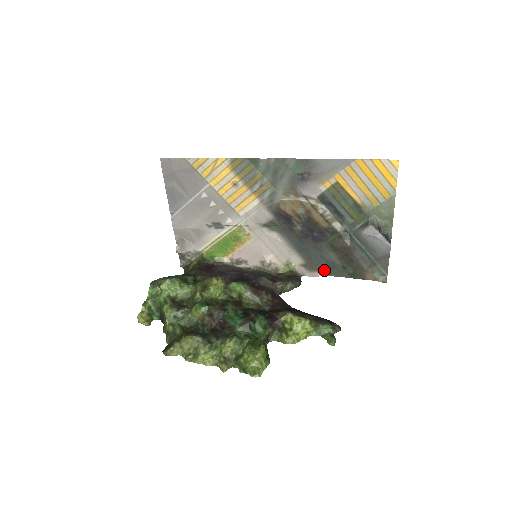
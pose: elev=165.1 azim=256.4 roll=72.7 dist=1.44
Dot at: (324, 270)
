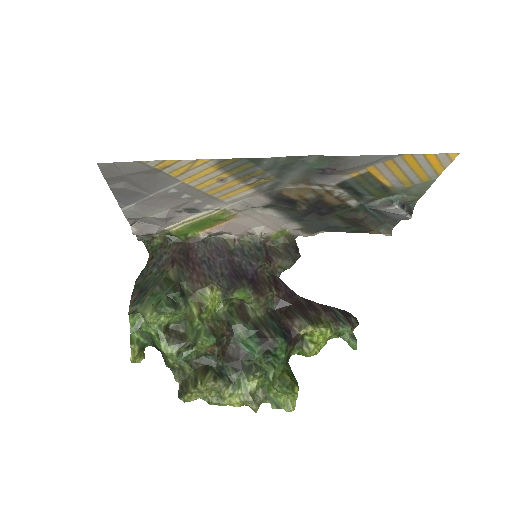
Dot at: (323, 230)
